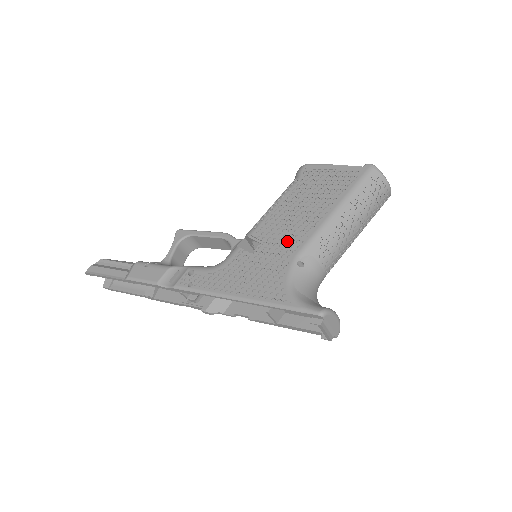
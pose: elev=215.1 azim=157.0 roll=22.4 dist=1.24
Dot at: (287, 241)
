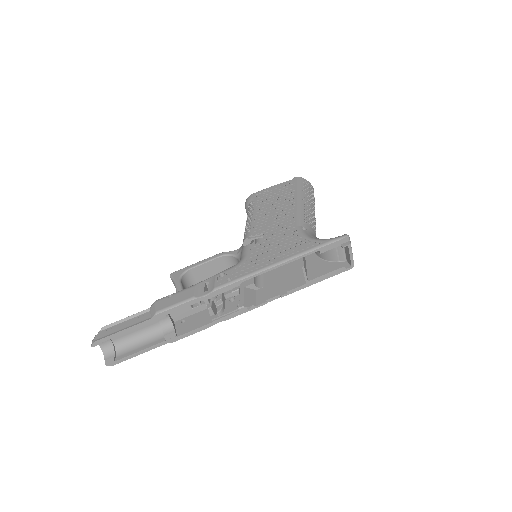
Dot at: (282, 225)
